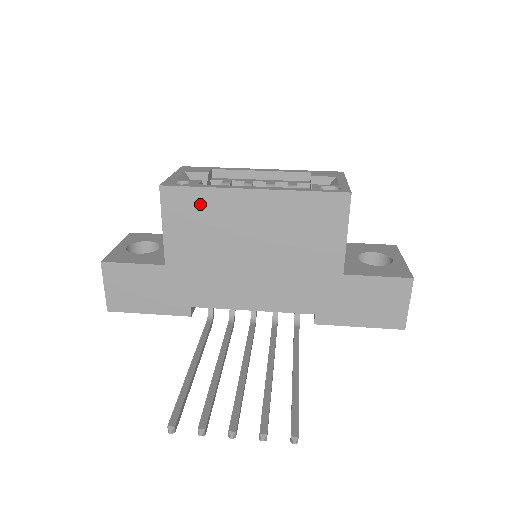
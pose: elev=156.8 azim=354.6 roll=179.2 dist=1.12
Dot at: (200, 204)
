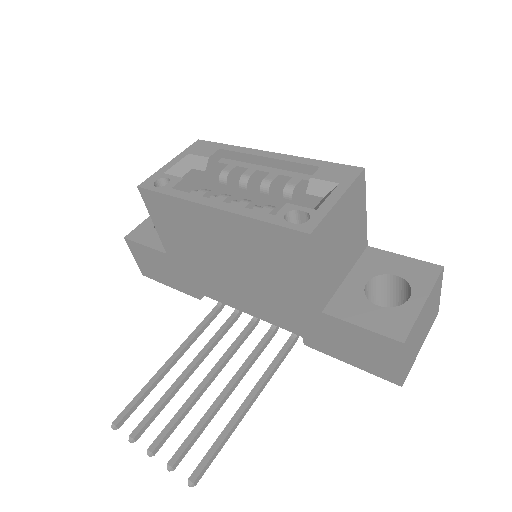
Dot at: (173, 210)
